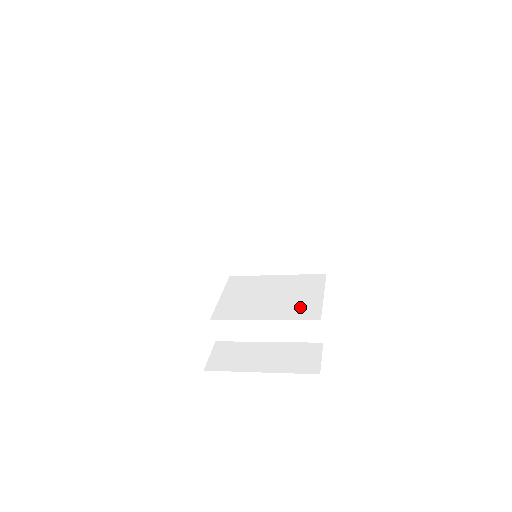
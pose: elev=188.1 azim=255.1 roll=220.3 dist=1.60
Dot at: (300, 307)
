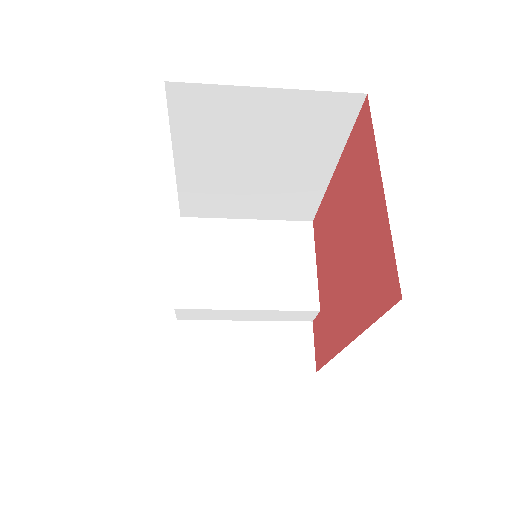
Dot at: (291, 286)
